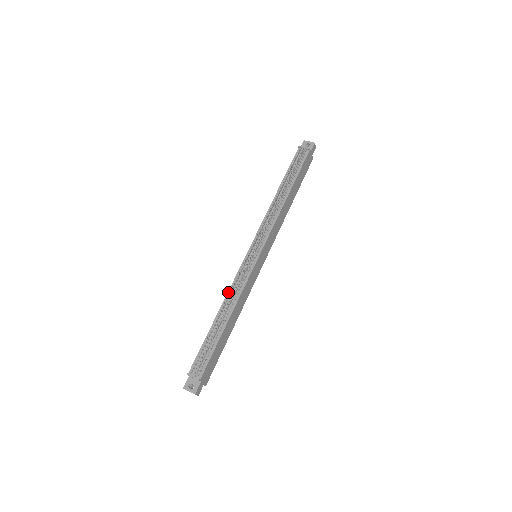
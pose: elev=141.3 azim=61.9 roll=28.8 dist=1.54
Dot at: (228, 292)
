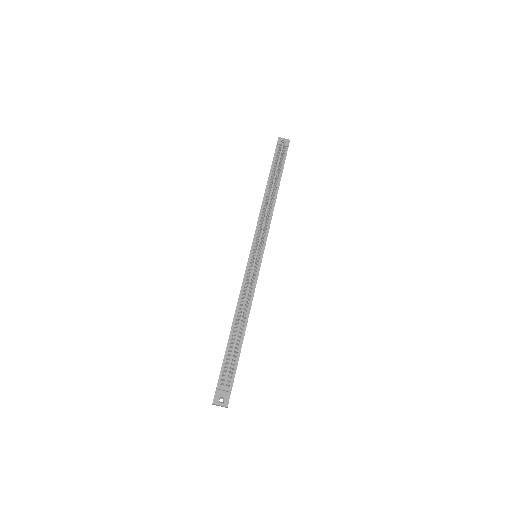
Dot at: (239, 296)
